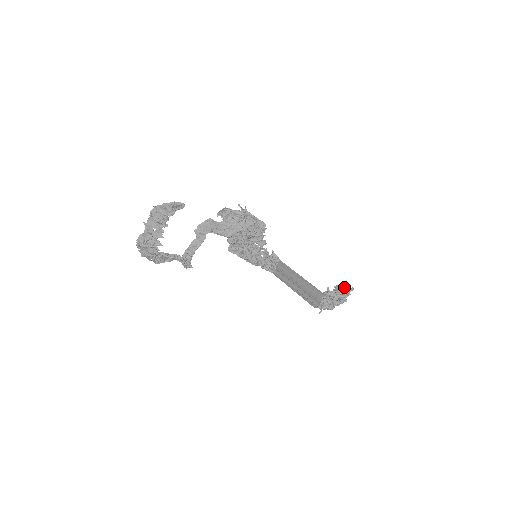
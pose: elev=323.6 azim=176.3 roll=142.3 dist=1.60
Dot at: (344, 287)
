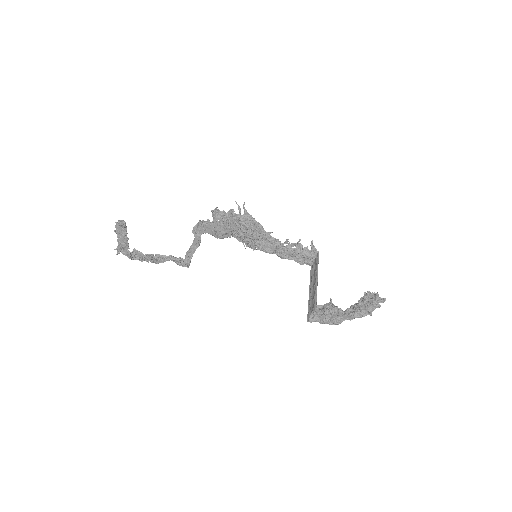
Dot at: (372, 296)
